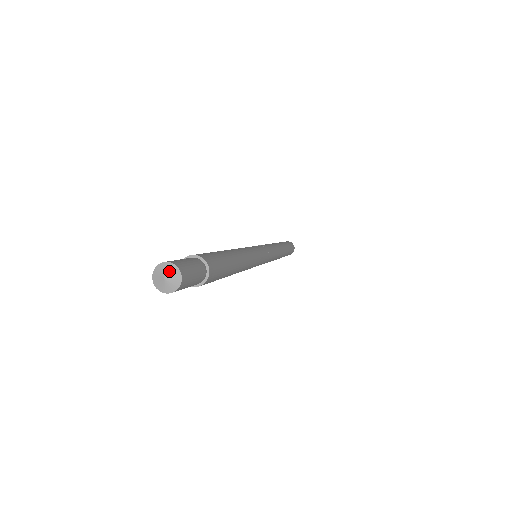
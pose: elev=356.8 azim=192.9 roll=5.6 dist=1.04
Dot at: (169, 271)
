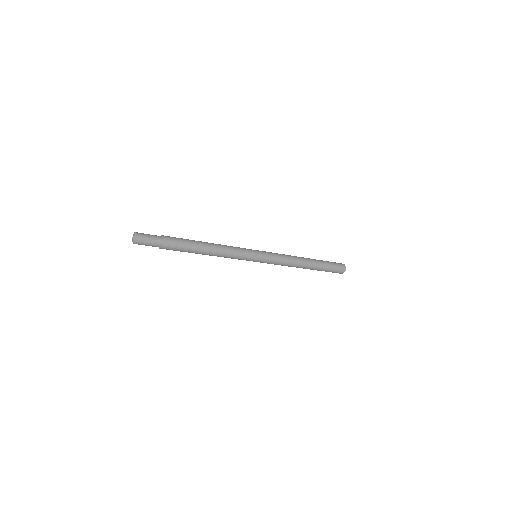
Dot at: (133, 235)
